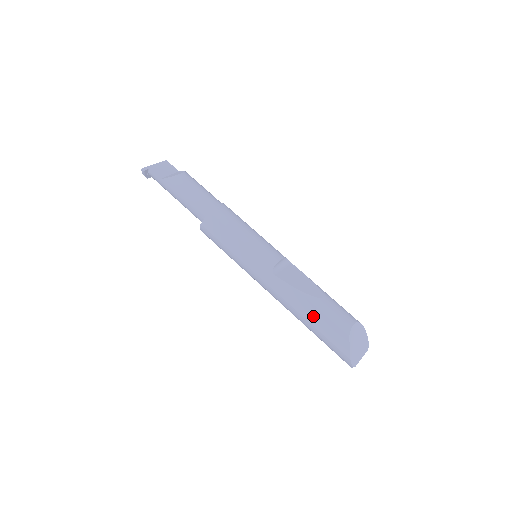
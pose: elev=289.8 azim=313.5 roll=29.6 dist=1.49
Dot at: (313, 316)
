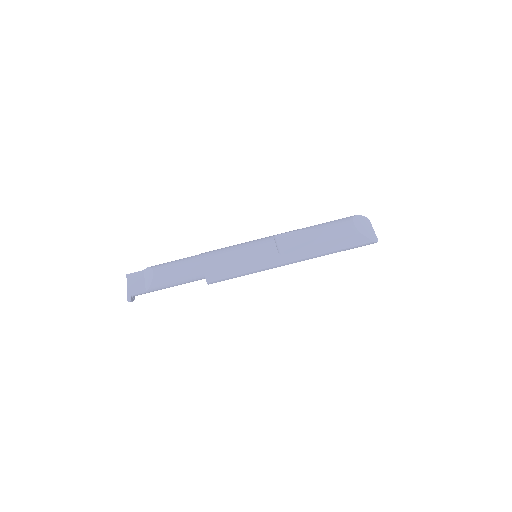
Dot at: (330, 247)
